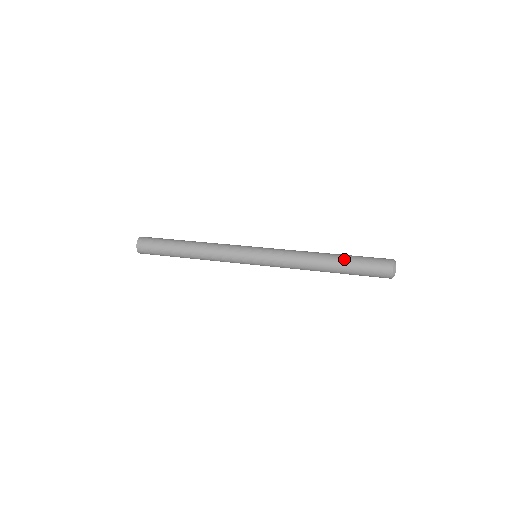
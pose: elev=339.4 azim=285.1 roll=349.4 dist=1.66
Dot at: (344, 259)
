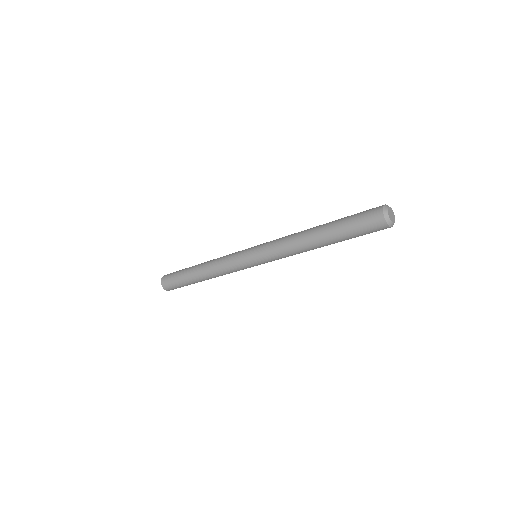
Dot at: occluded
